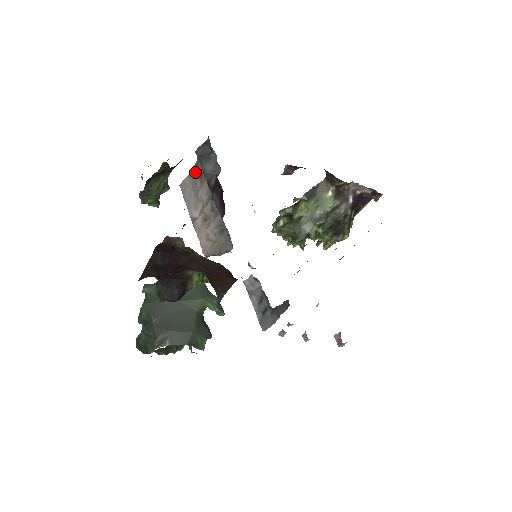
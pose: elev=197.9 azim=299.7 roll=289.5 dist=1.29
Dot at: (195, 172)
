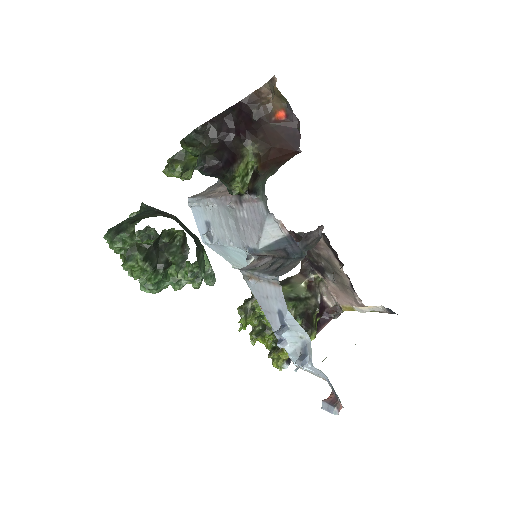
Dot at: (214, 185)
